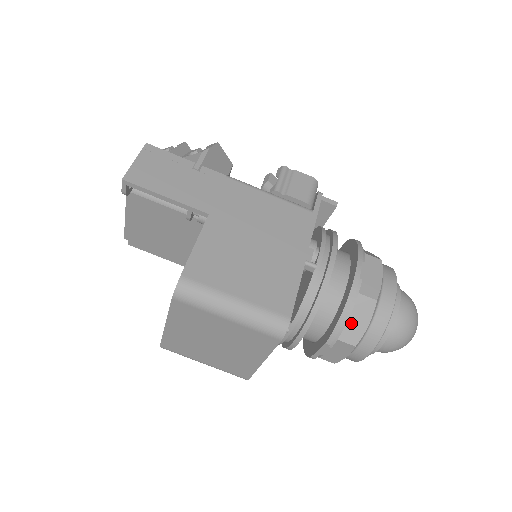
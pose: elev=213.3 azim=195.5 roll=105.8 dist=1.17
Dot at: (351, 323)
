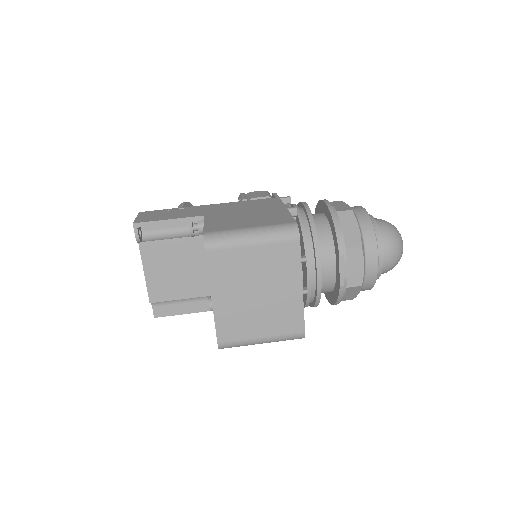
Dot at: (346, 233)
